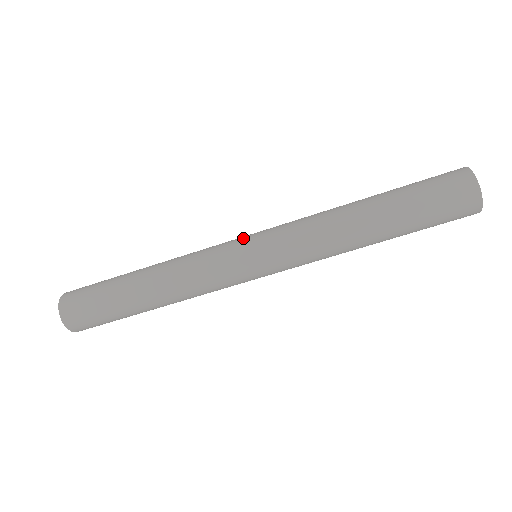
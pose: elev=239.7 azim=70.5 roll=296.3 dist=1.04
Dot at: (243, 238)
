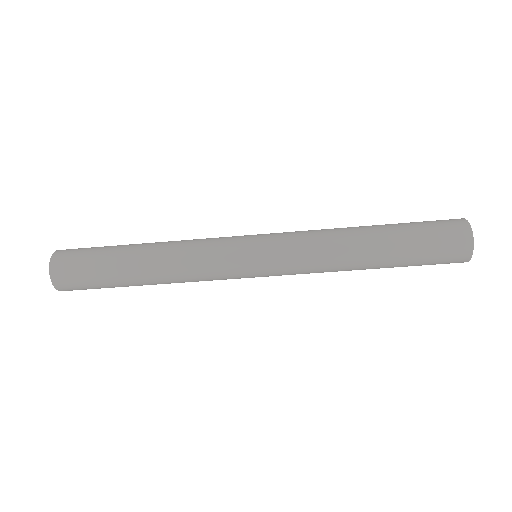
Dot at: (248, 247)
